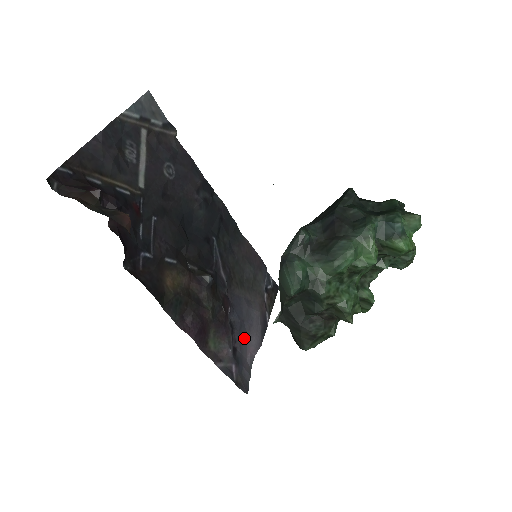
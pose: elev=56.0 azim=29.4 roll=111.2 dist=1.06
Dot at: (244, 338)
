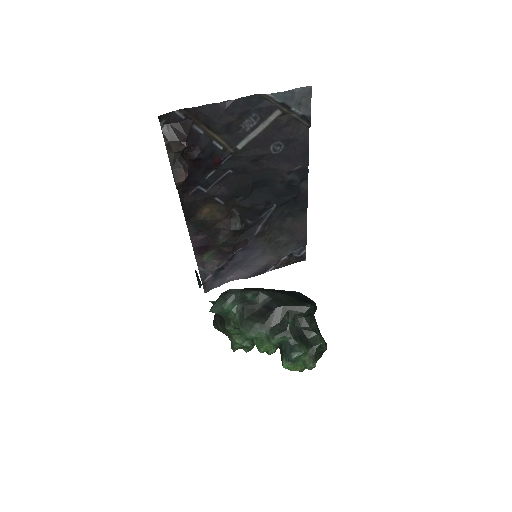
Dot at: (237, 267)
